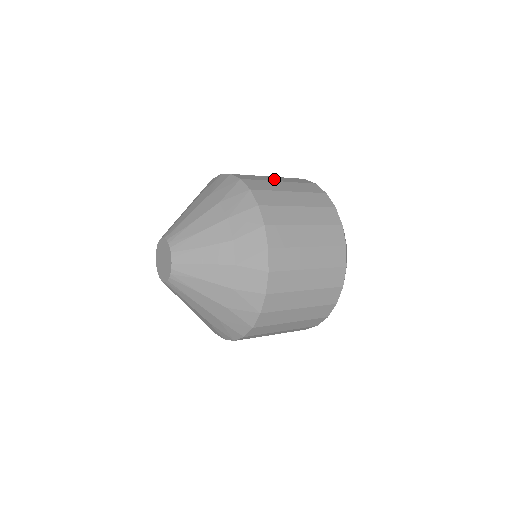
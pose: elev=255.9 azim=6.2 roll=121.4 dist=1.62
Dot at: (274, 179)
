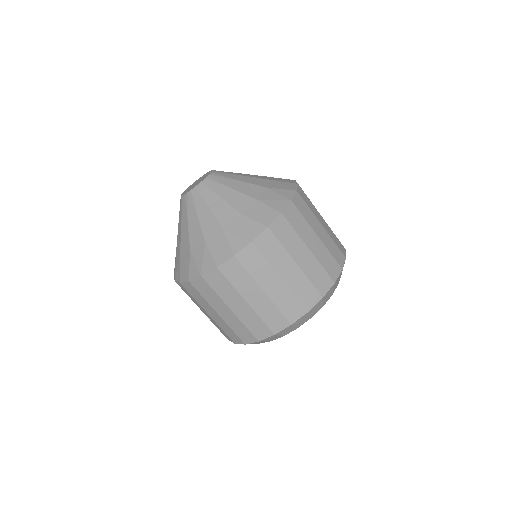
Dot at: (321, 220)
